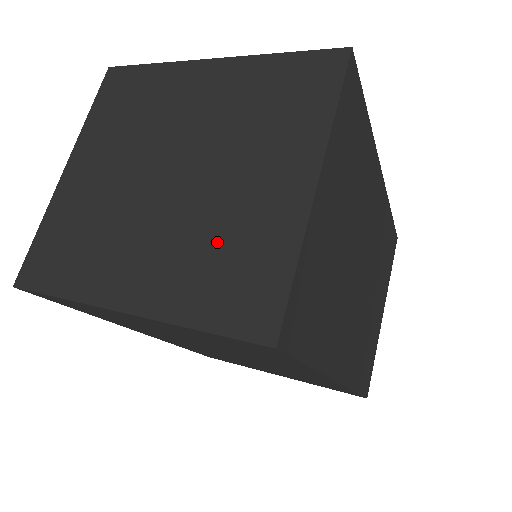
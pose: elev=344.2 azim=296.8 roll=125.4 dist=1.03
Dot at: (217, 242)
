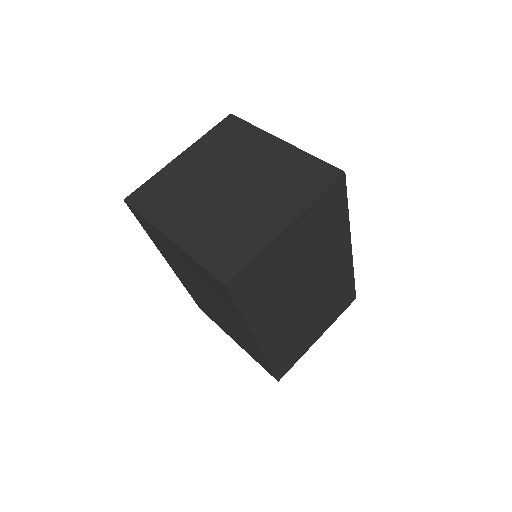
Dot at: (229, 229)
